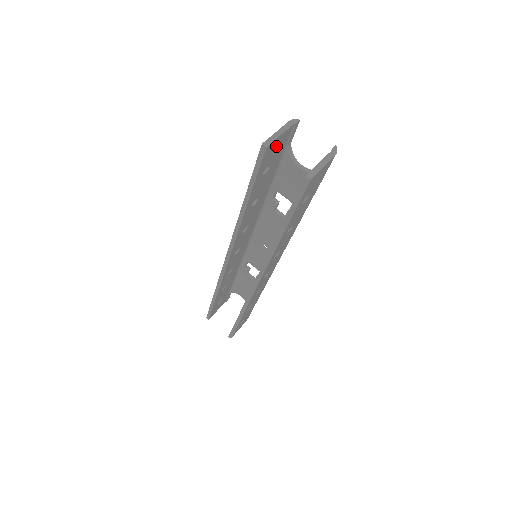
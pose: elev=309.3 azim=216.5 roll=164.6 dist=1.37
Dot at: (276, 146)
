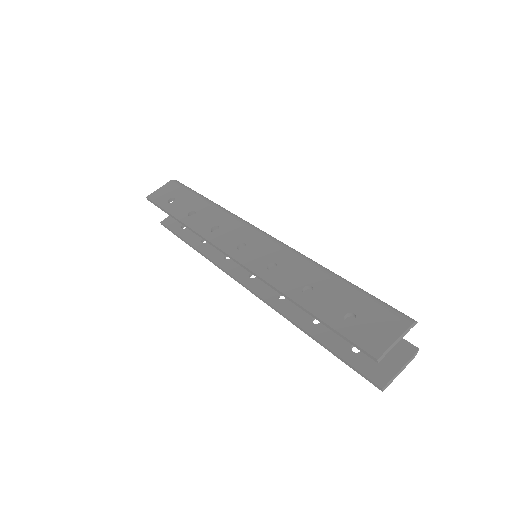
Dot at: (381, 336)
